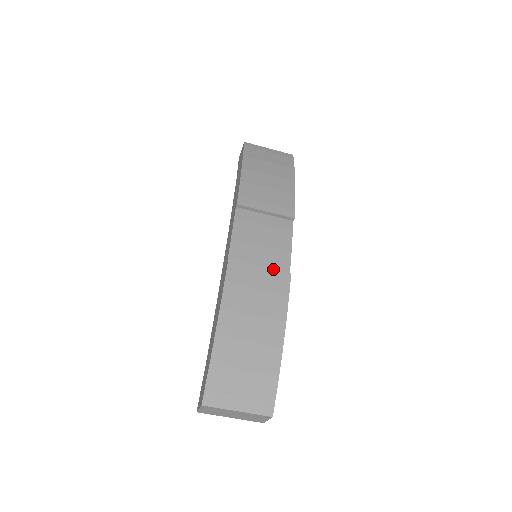
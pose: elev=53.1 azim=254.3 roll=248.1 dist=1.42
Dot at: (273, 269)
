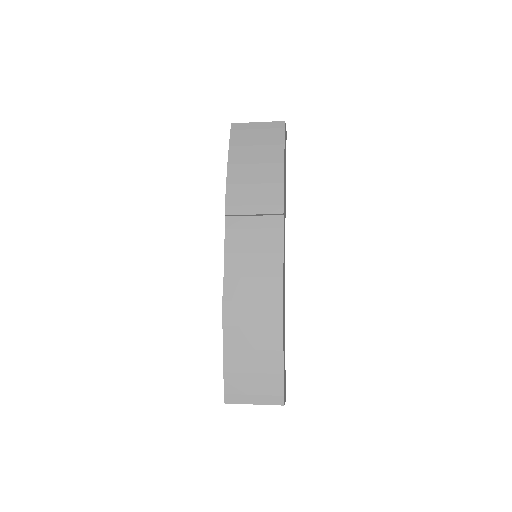
Dot at: (265, 278)
